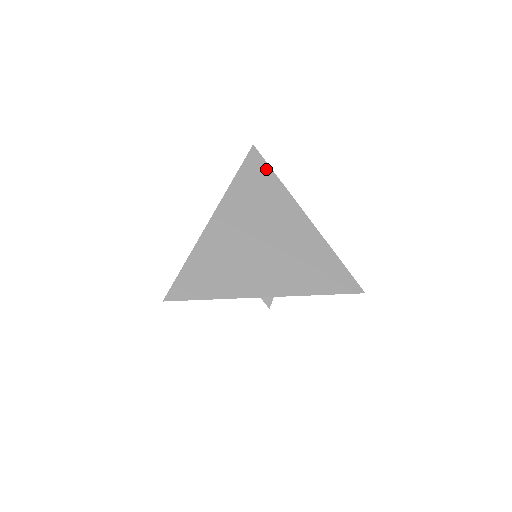
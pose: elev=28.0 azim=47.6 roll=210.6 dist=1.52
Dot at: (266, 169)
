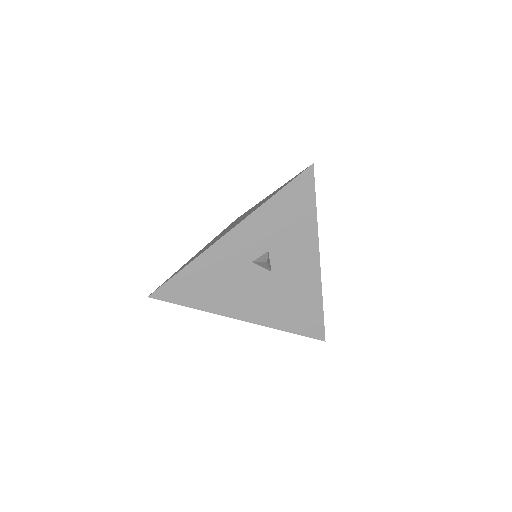
Dot at: occluded
